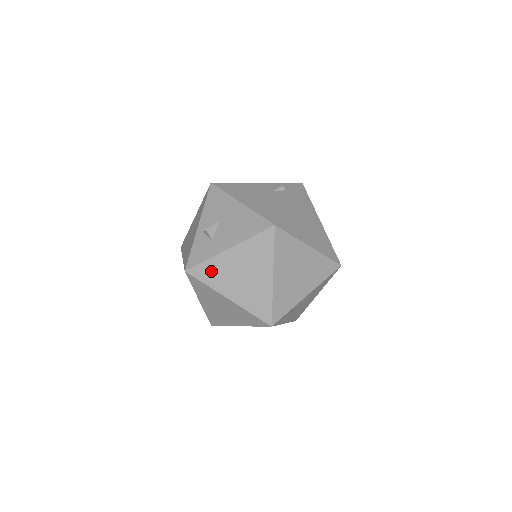
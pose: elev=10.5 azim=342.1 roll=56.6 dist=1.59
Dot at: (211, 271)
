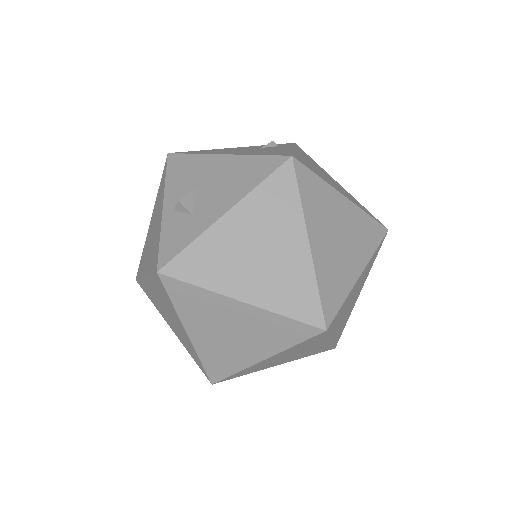
Dot at: (203, 260)
